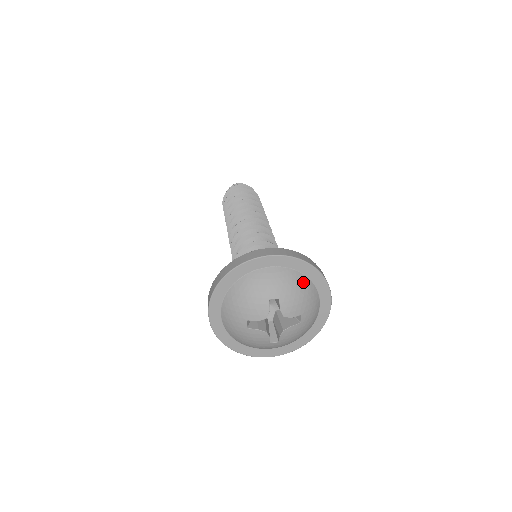
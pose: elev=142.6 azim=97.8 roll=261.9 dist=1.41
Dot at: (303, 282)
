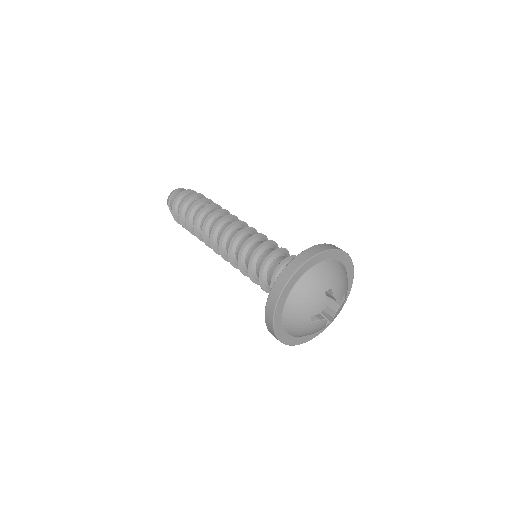
Dot at: (339, 267)
